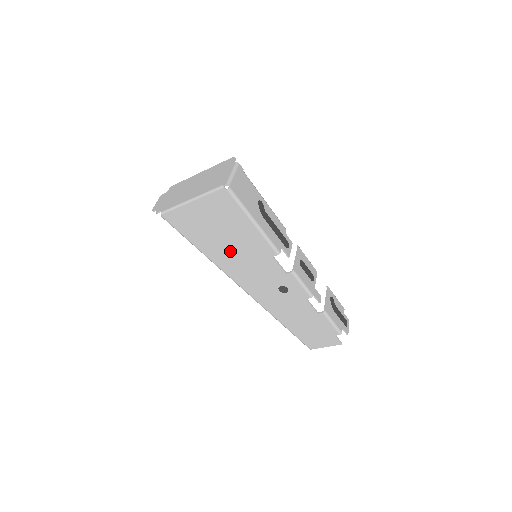
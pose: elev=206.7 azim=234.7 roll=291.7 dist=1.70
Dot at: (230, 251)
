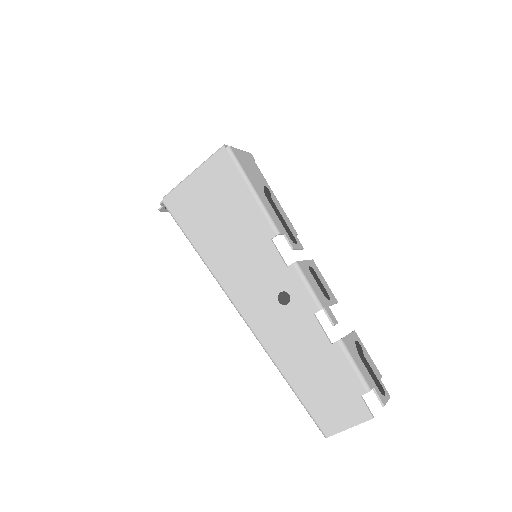
Dot at: (225, 240)
